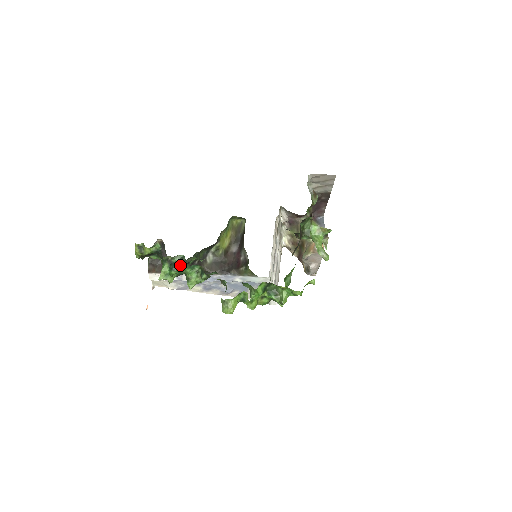
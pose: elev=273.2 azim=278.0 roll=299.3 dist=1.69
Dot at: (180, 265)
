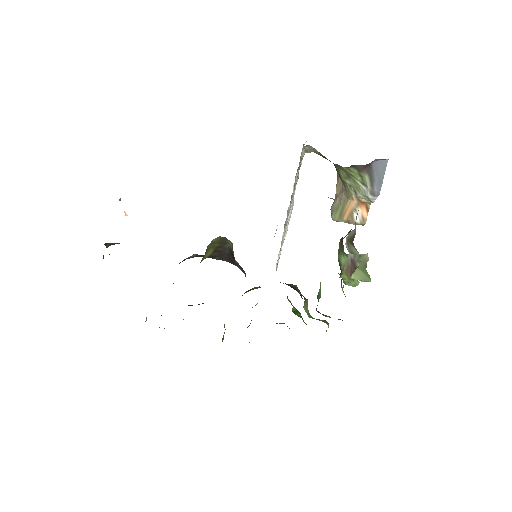
Dot at: occluded
